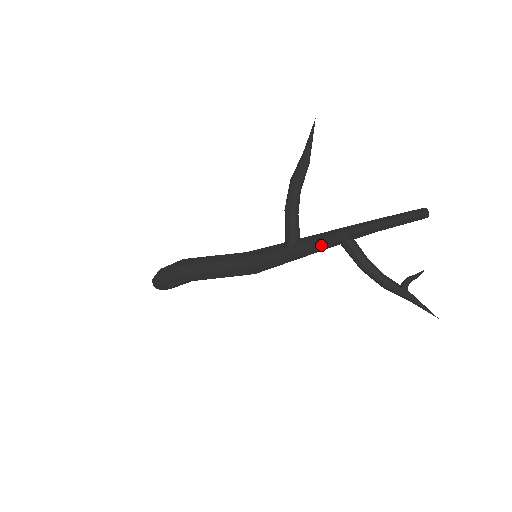
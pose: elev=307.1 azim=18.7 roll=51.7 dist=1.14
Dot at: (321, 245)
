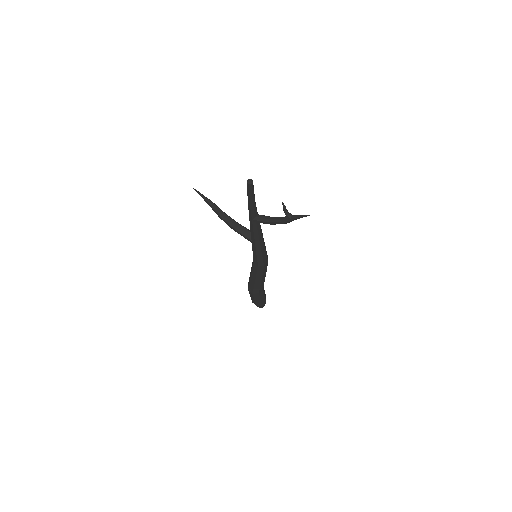
Dot at: (254, 230)
